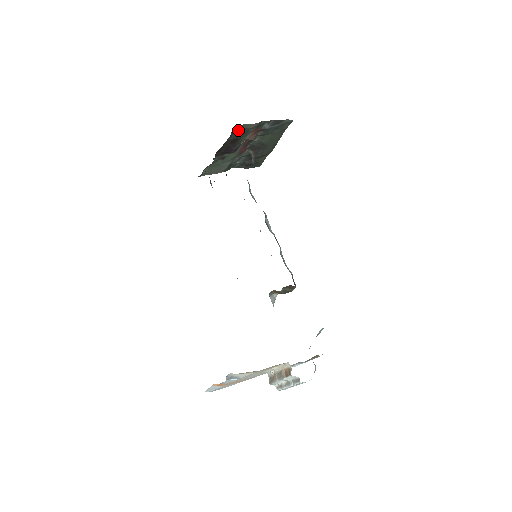
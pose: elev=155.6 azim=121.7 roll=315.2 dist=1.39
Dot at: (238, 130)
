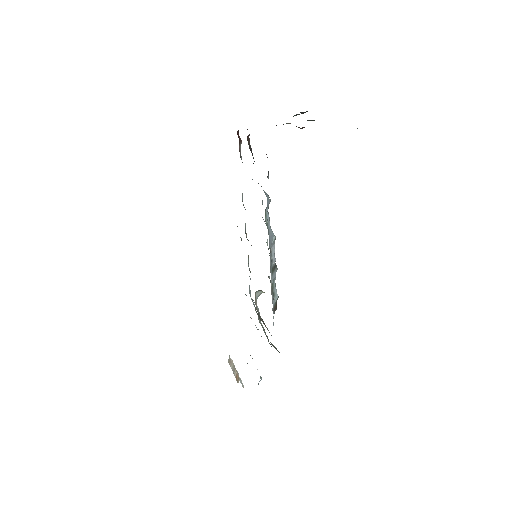
Dot at: occluded
